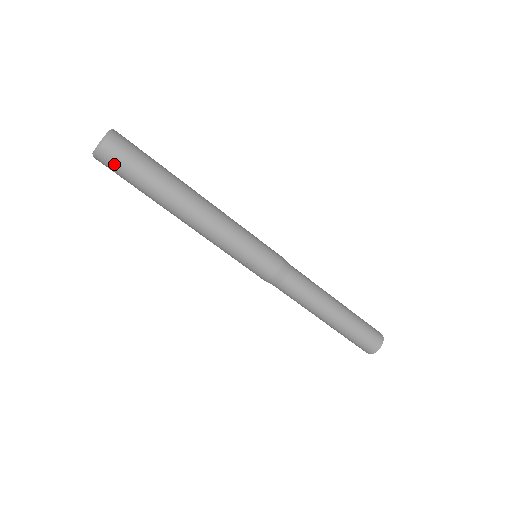
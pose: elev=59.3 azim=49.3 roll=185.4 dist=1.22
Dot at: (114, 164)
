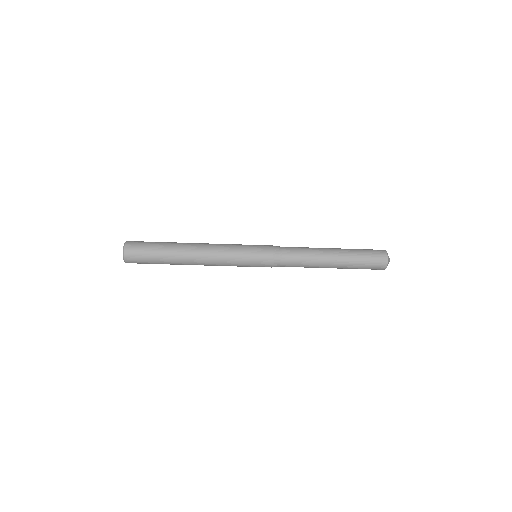
Dot at: (140, 263)
